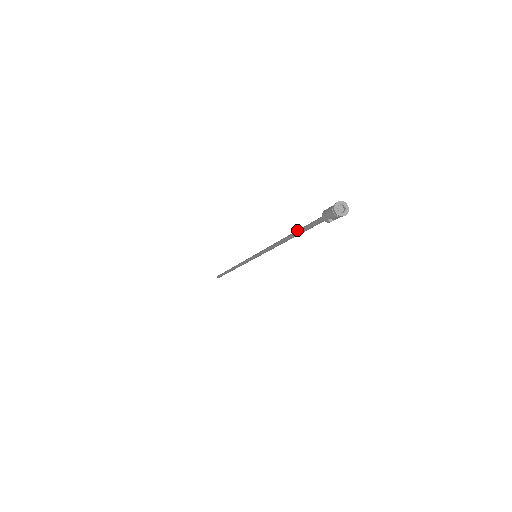
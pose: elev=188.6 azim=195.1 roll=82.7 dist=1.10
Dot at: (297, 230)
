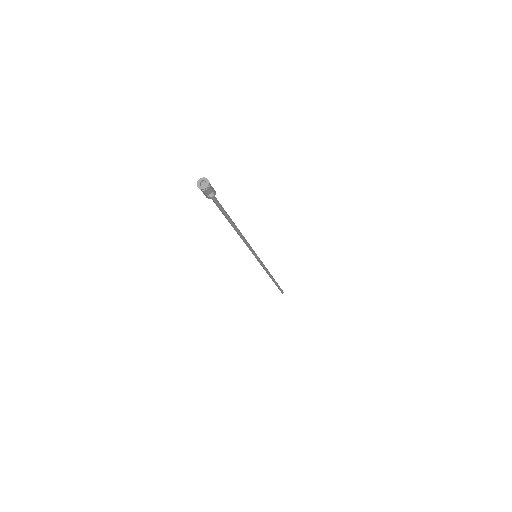
Dot at: (226, 217)
